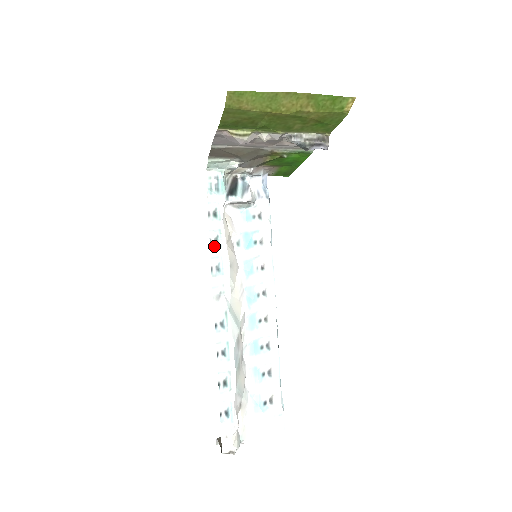
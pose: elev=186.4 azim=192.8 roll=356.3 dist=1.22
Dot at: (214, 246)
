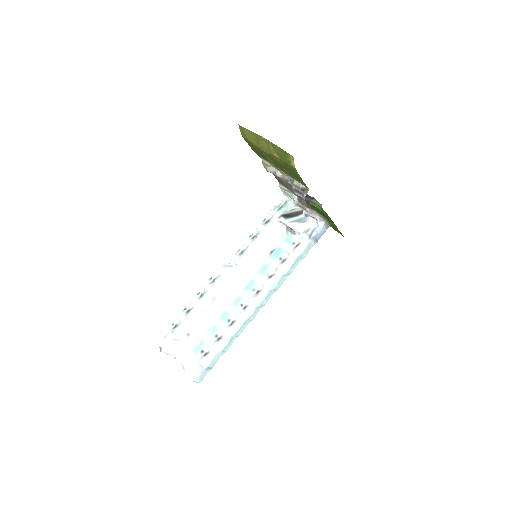
Dot at: (251, 239)
